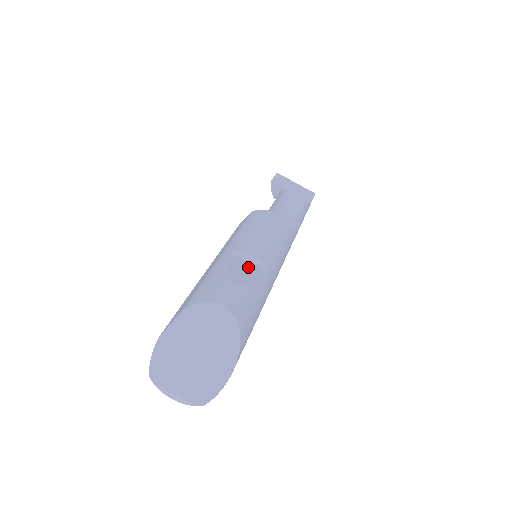
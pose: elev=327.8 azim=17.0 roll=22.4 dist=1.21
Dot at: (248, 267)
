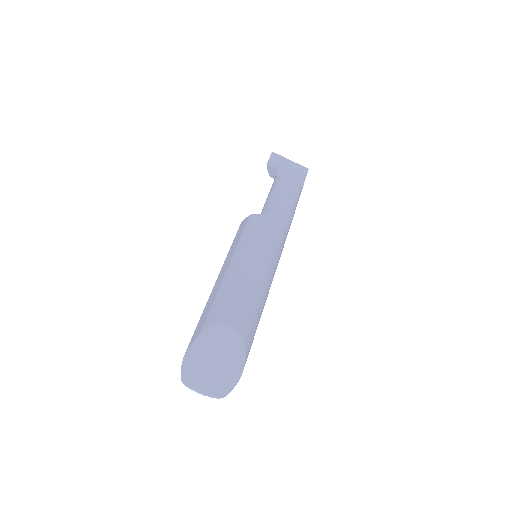
Dot at: (249, 281)
